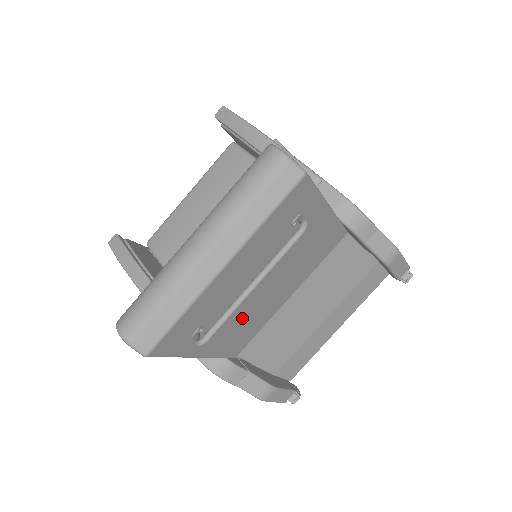
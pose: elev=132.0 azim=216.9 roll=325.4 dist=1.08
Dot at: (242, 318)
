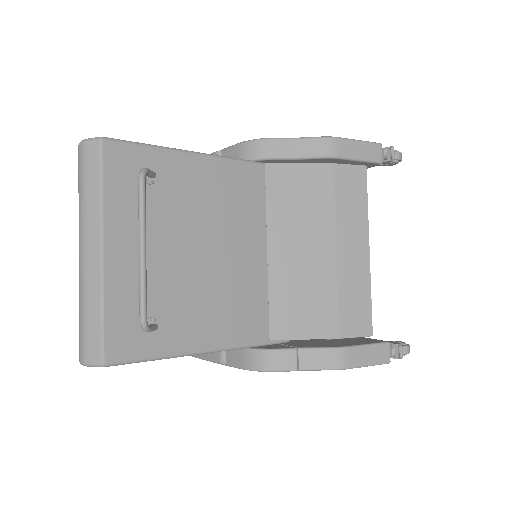
Dot at: (212, 294)
